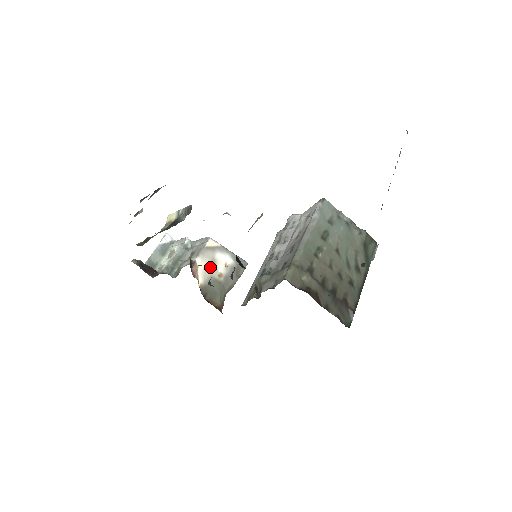
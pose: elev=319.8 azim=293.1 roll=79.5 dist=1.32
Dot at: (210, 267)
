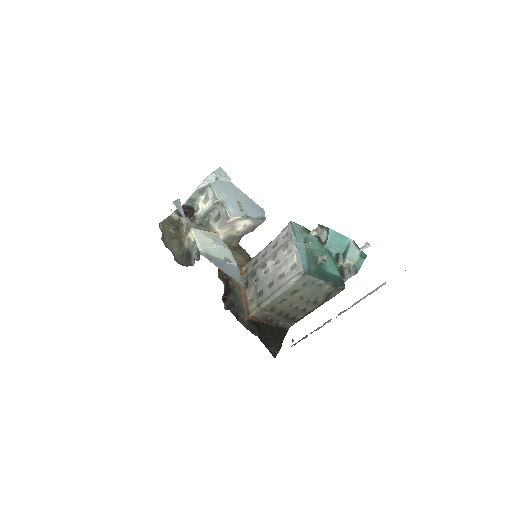
Dot at: (230, 230)
